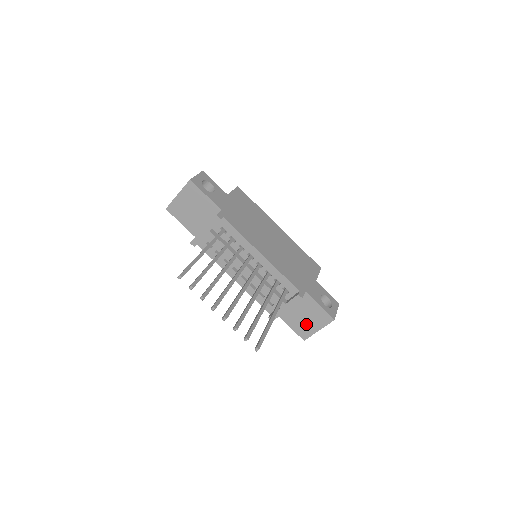
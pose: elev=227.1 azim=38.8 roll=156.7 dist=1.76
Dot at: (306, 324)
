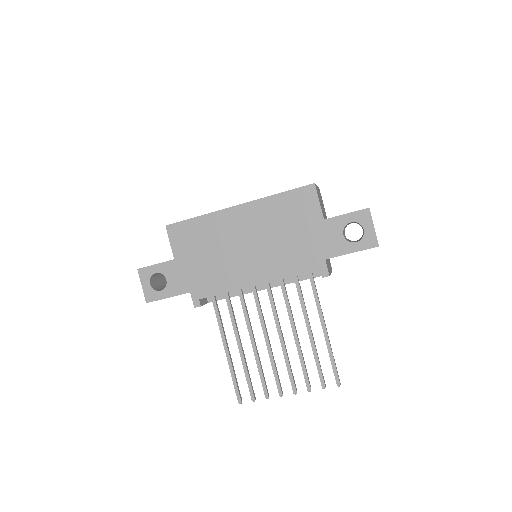
Dot at: occluded
